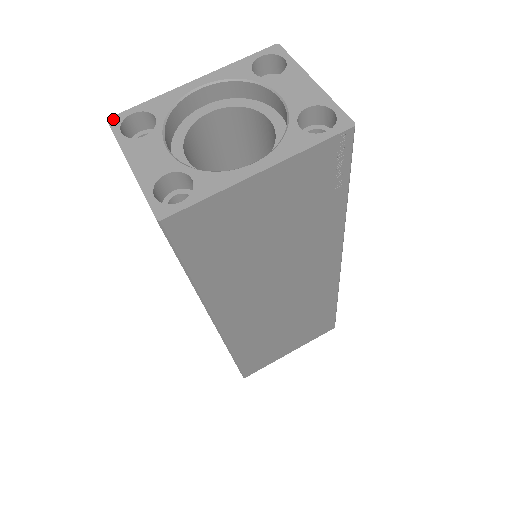
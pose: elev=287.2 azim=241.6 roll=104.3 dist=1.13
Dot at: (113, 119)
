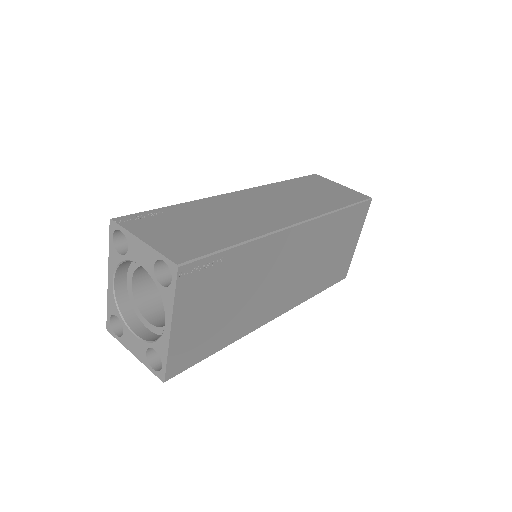
Dot at: (108, 328)
